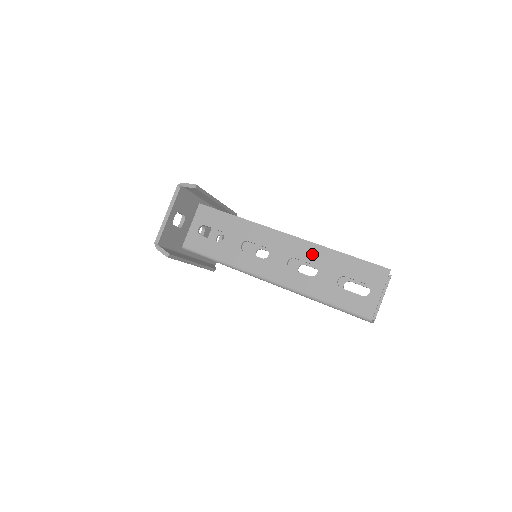
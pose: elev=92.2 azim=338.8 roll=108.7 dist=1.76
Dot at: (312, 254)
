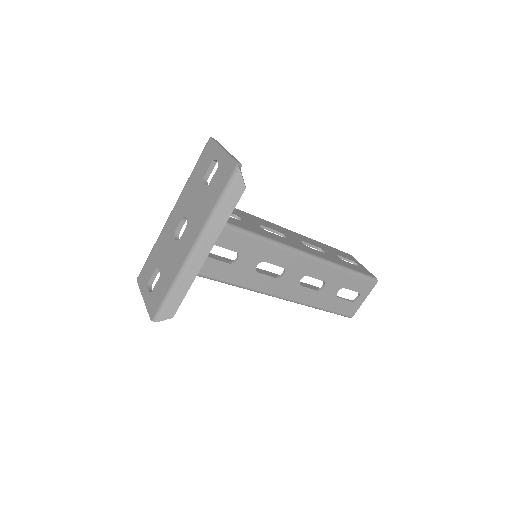
Dot at: (309, 241)
